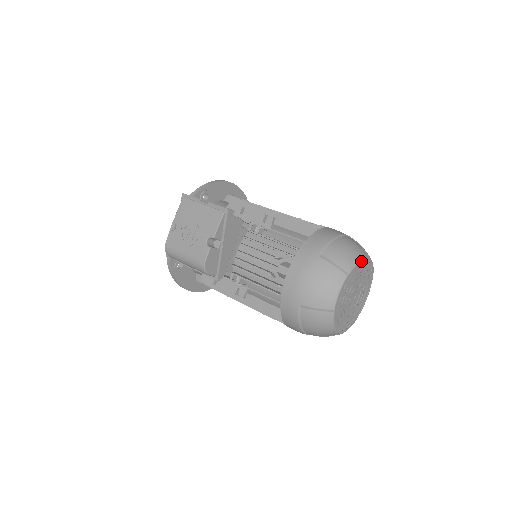
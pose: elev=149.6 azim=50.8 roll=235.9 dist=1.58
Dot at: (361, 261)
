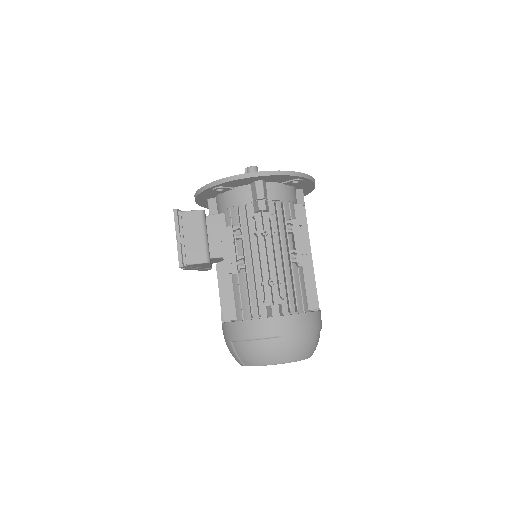
Dot at: (264, 365)
